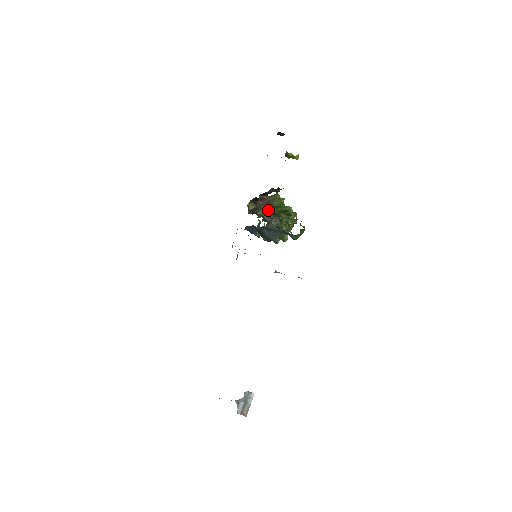
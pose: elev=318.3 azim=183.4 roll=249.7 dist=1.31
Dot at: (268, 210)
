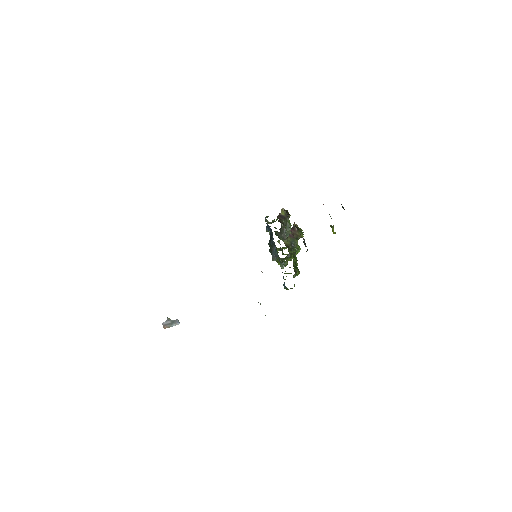
Dot at: (289, 243)
